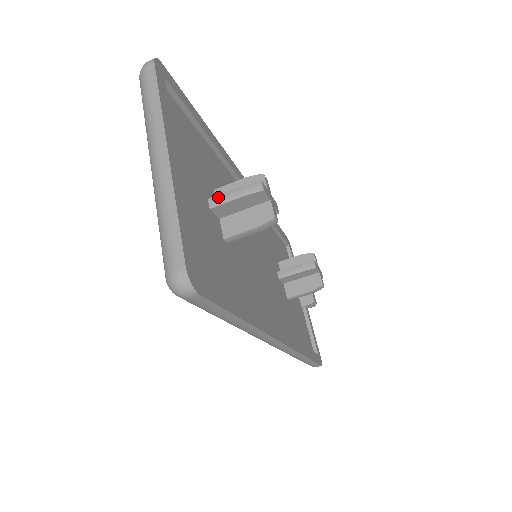
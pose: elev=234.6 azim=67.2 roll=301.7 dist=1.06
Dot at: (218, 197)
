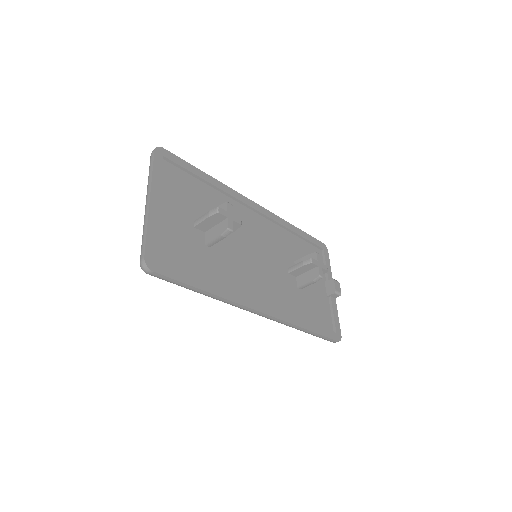
Dot at: (198, 220)
